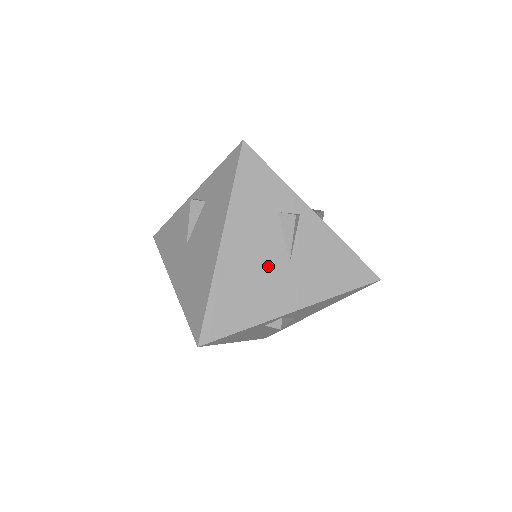
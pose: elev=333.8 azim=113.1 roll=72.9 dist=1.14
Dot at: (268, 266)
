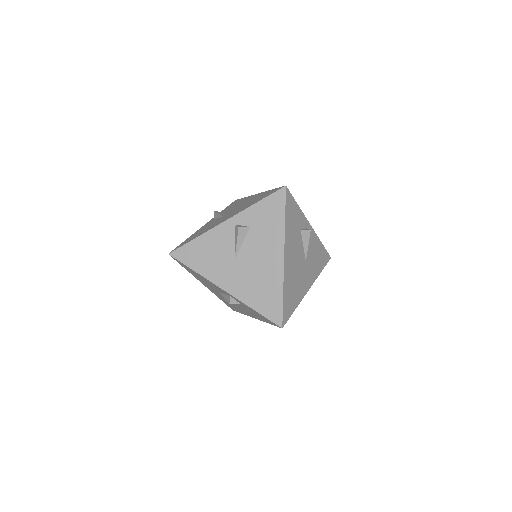
Dot at: occluded
